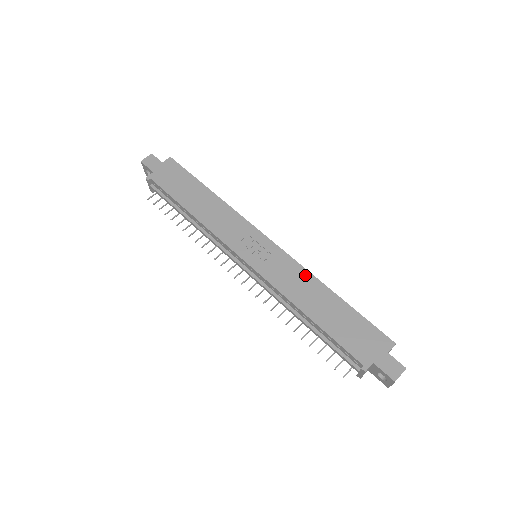
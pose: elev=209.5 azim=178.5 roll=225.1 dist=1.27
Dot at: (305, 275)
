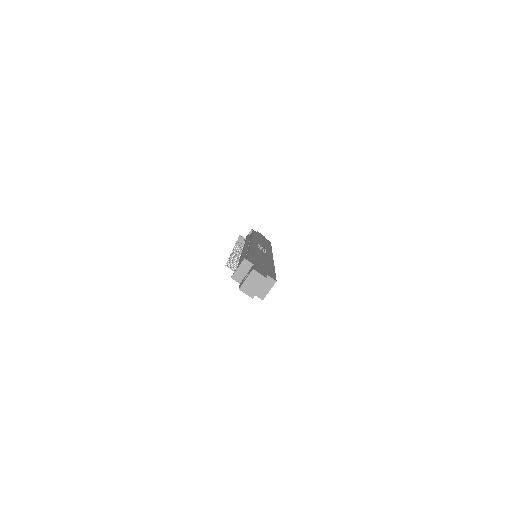
Dot at: (270, 260)
